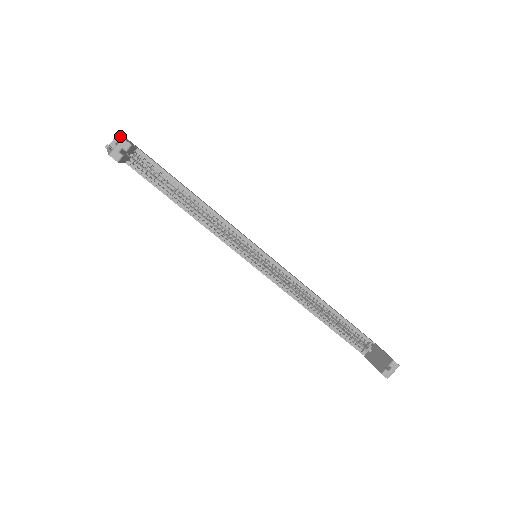
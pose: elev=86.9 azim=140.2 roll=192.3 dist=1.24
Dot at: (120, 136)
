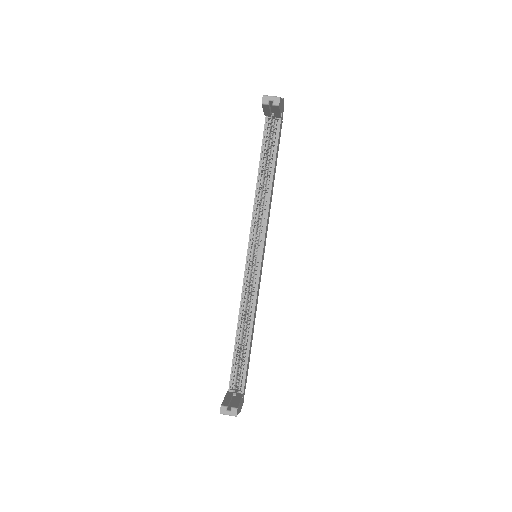
Dot at: occluded
